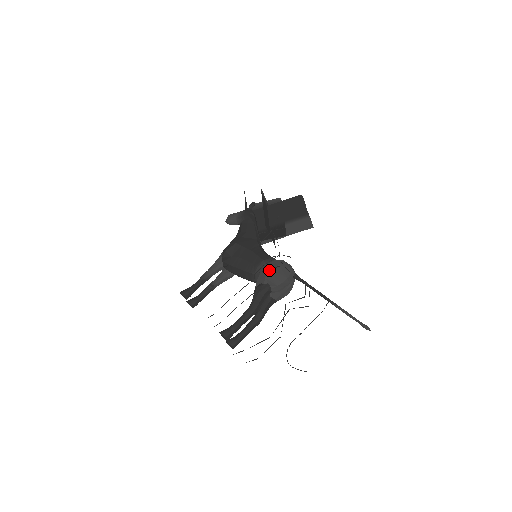
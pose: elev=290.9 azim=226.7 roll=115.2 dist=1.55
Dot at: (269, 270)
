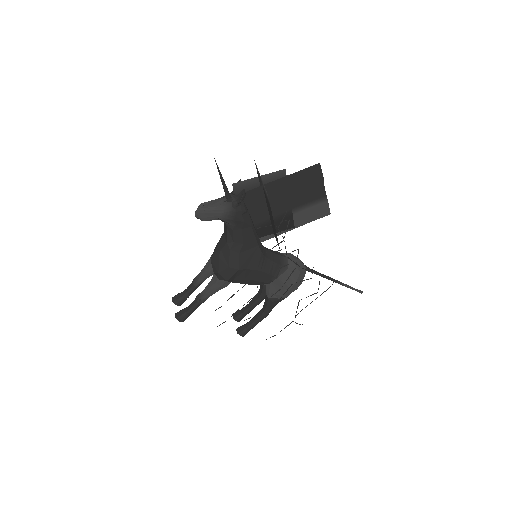
Dot at: (286, 290)
